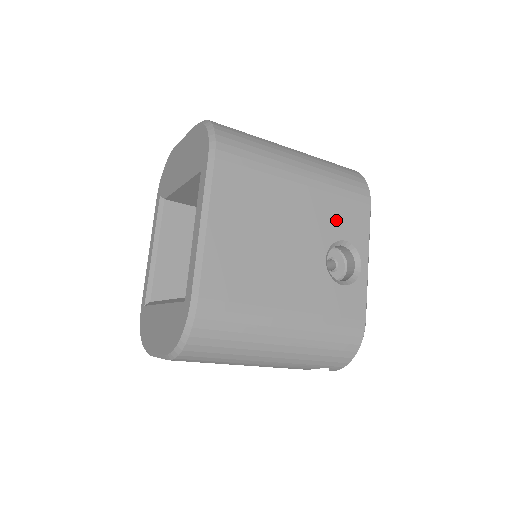
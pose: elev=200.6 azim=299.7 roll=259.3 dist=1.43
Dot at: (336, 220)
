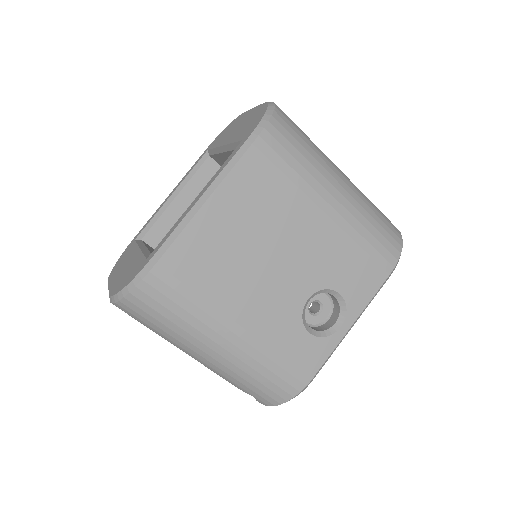
Dot at: (343, 269)
